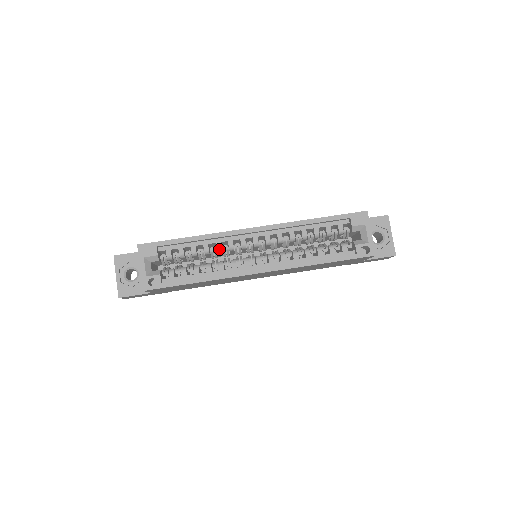
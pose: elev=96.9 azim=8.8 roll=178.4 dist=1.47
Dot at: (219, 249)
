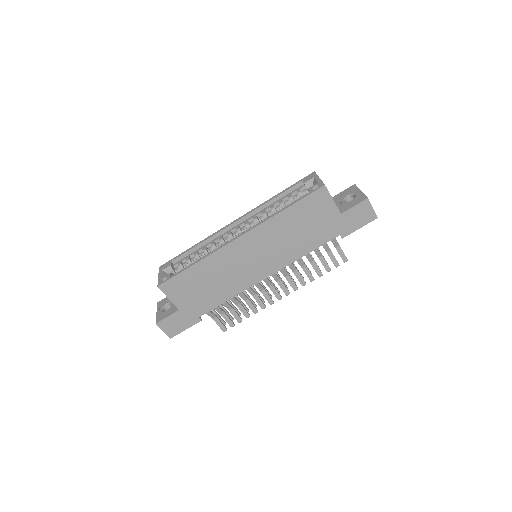
Dot at: (213, 245)
